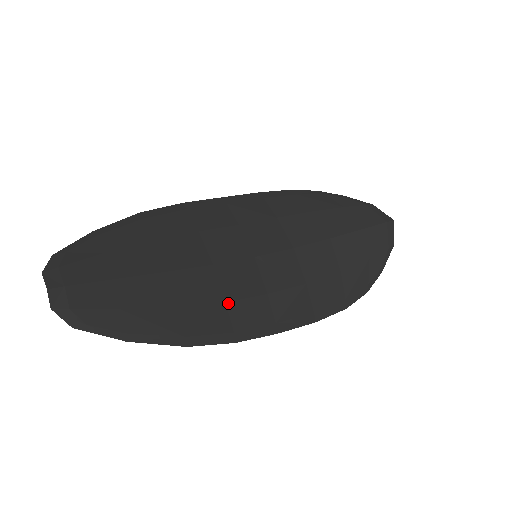
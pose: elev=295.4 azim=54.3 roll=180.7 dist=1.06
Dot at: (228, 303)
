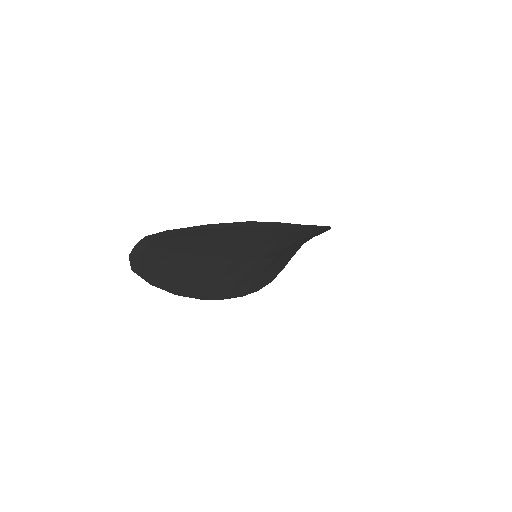
Dot at: (258, 238)
